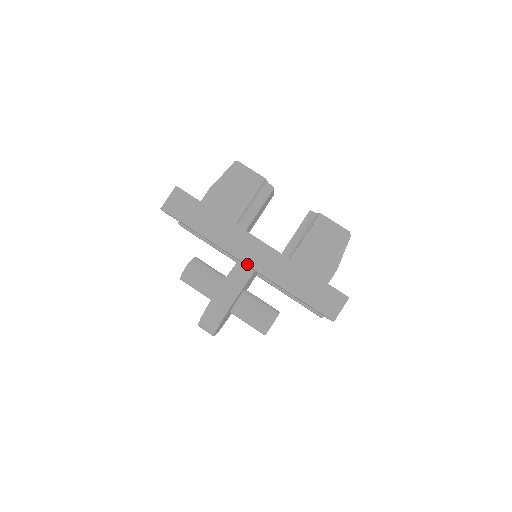
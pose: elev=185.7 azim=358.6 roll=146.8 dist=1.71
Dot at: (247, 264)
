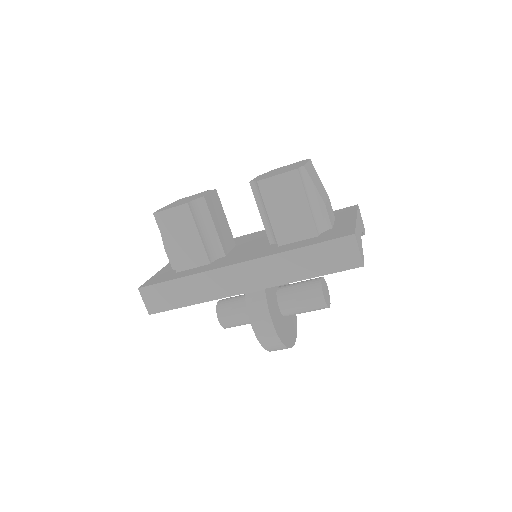
Dot at: (248, 292)
